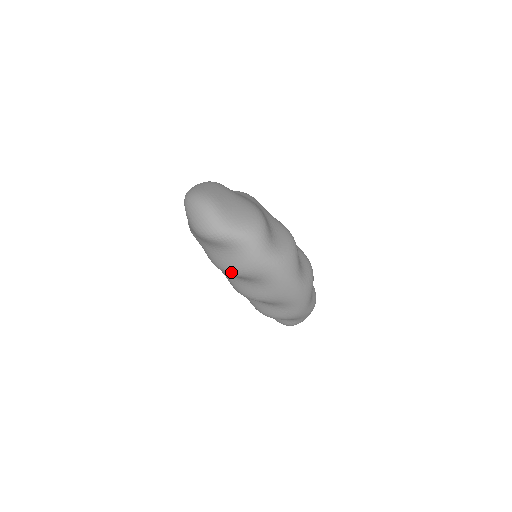
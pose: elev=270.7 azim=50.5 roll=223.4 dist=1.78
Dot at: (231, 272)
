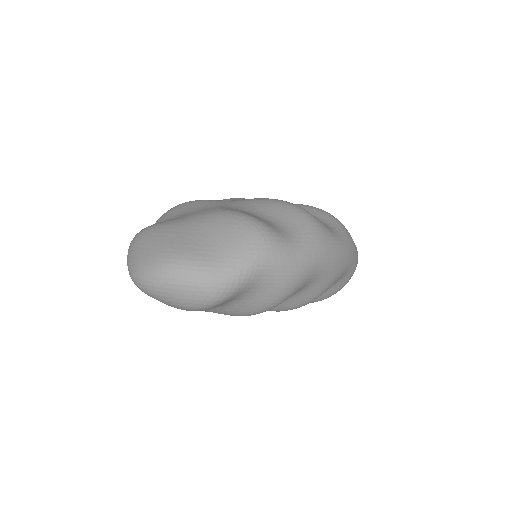
Dot at: (270, 308)
